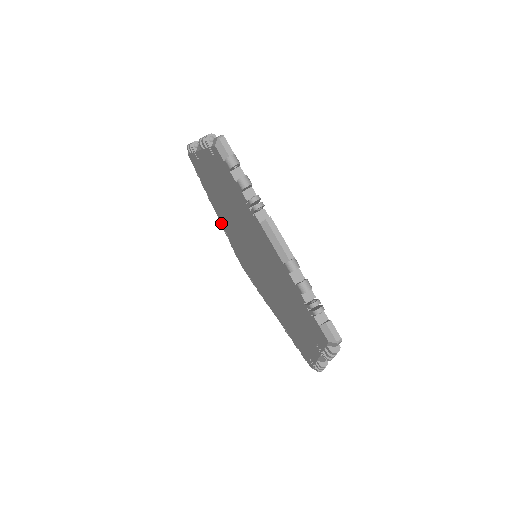
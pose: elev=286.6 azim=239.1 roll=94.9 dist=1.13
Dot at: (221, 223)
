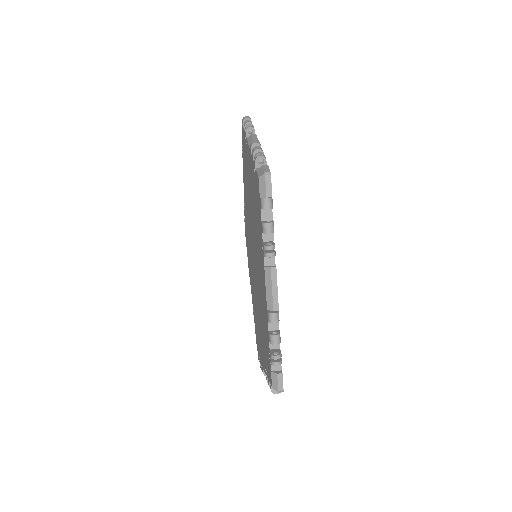
Dot at: (252, 299)
